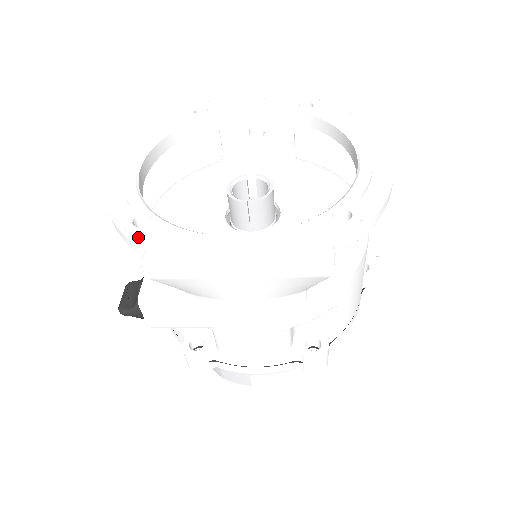
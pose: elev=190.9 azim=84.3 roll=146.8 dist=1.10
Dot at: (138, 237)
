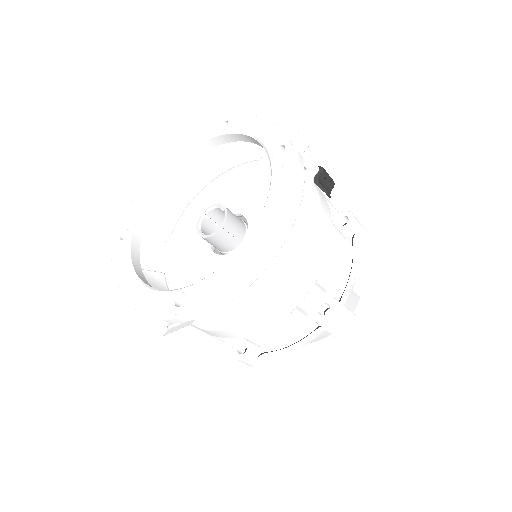
Dot at: (118, 246)
